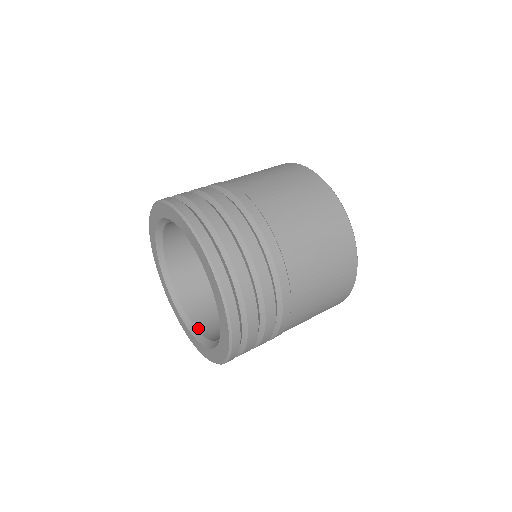
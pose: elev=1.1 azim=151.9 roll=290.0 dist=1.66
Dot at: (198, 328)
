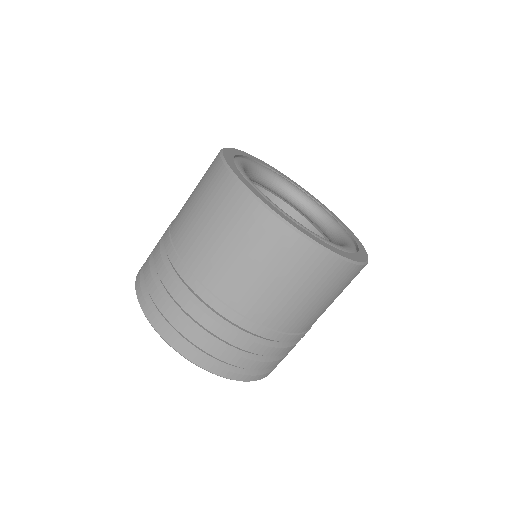
Dot at: occluded
